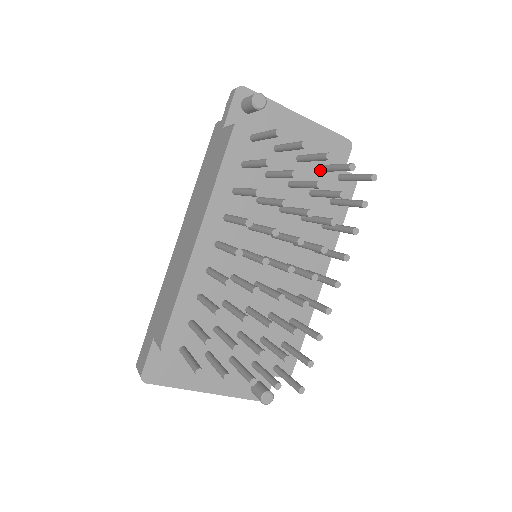
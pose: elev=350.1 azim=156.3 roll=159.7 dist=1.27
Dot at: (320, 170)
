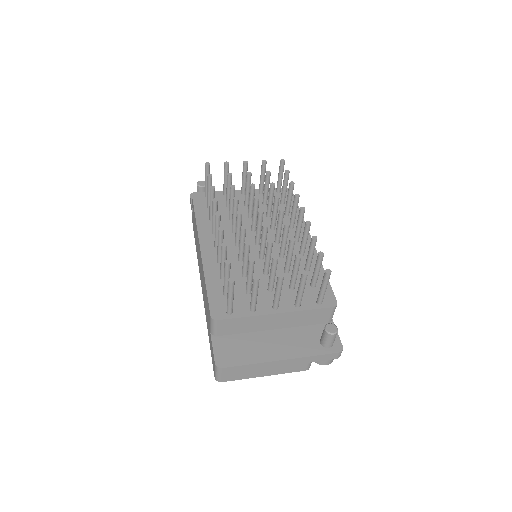
Dot at: (260, 192)
